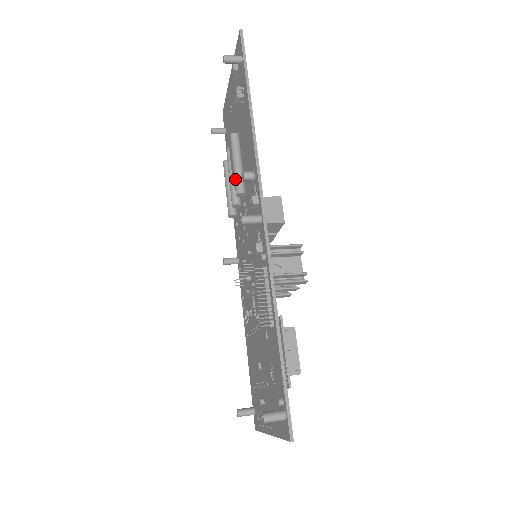
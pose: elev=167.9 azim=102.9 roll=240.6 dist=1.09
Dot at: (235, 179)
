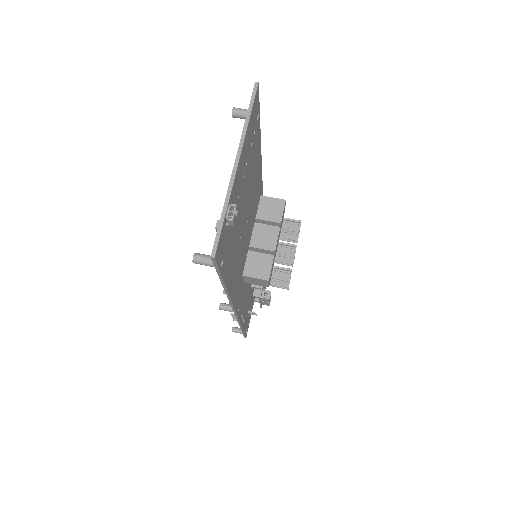
Dot at: occluded
